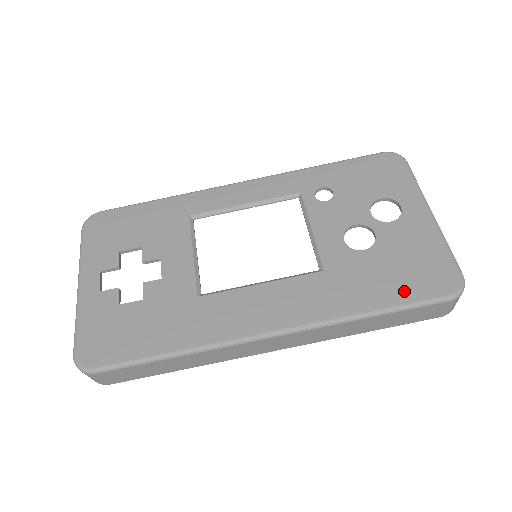
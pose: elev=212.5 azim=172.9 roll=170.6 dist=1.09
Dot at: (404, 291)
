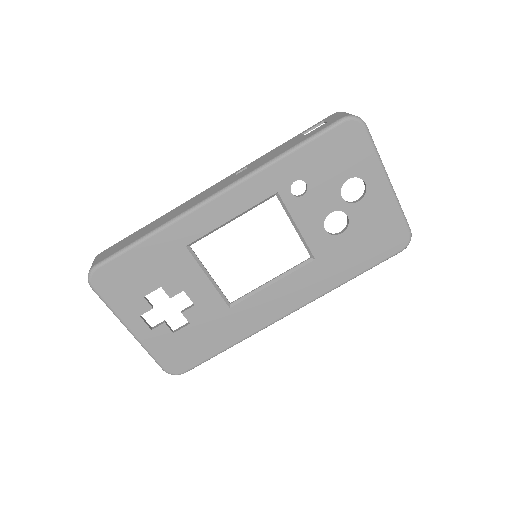
Dot at: (373, 257)
